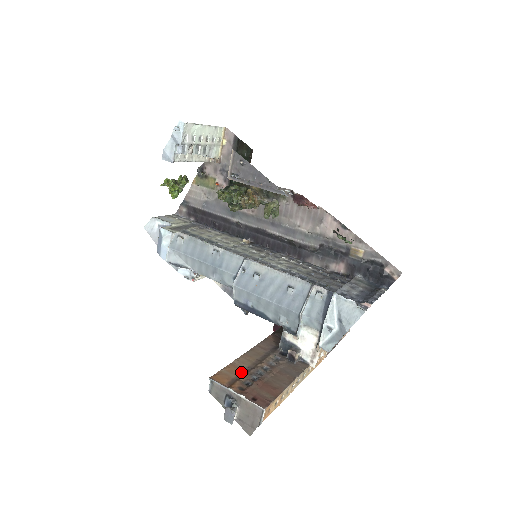
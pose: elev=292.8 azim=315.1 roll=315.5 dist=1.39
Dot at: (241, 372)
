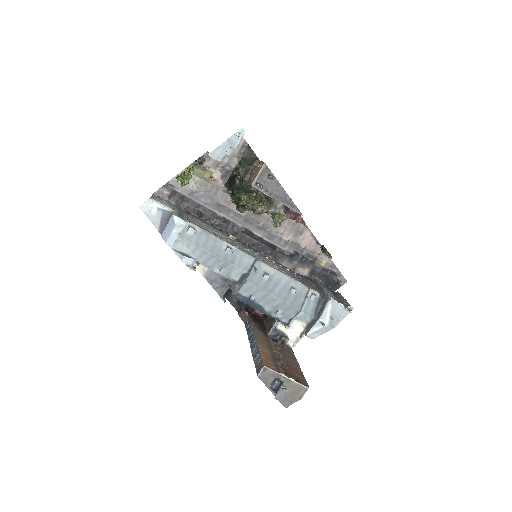
Dot at: (272, 358)
